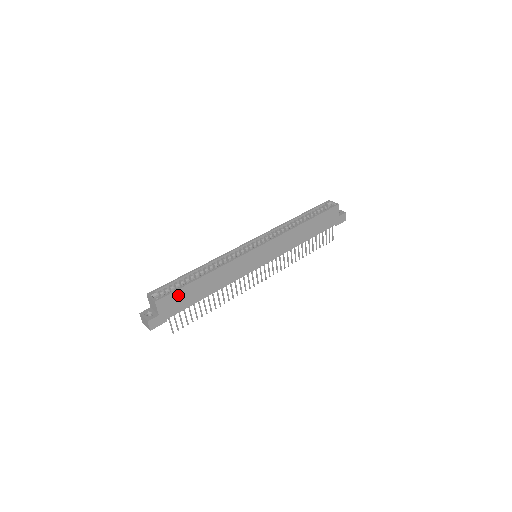
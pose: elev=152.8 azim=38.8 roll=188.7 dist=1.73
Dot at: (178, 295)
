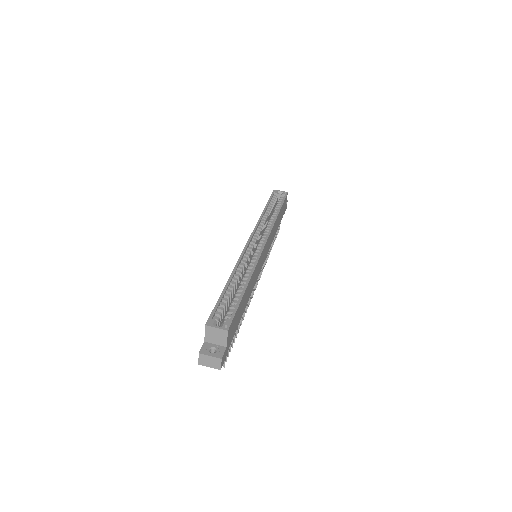
Dot at: (236, 316)
